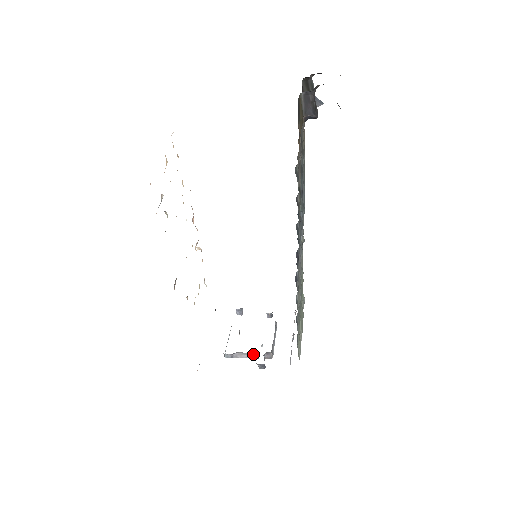
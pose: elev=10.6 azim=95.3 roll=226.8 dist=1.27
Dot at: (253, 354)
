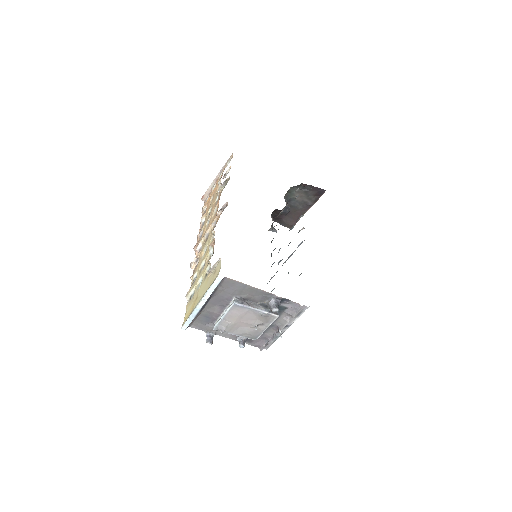
Dot at: (263, 303)
